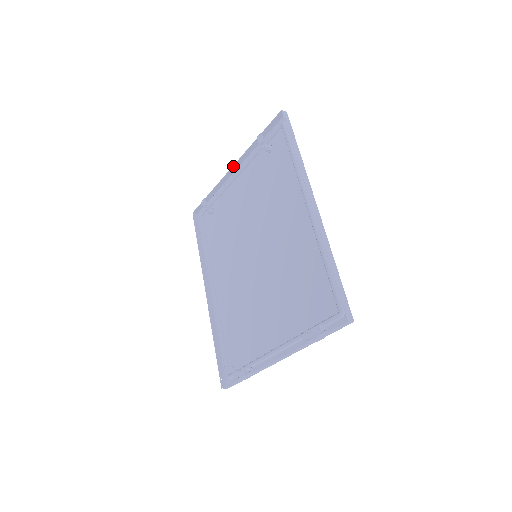
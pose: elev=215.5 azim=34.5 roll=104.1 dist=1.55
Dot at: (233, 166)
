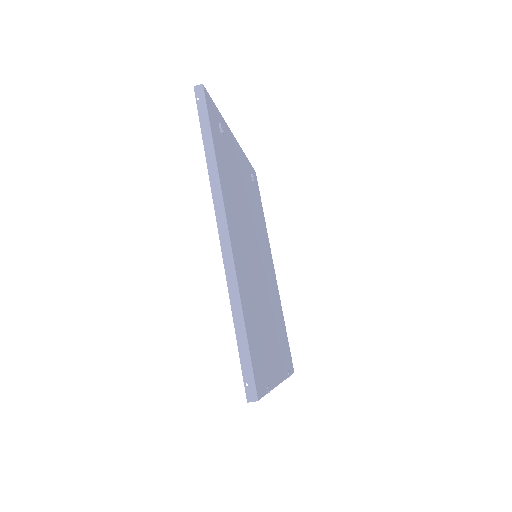
Dot at: occluded
